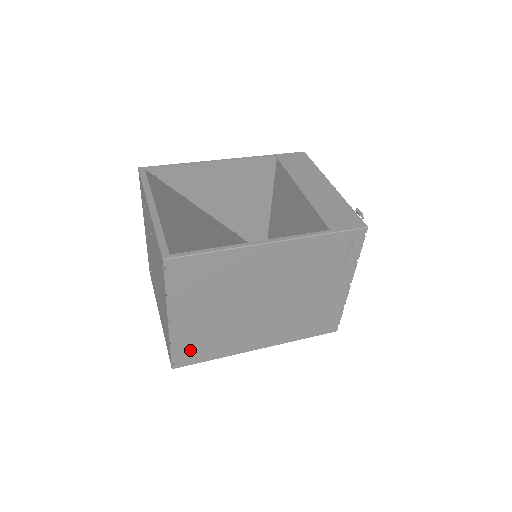
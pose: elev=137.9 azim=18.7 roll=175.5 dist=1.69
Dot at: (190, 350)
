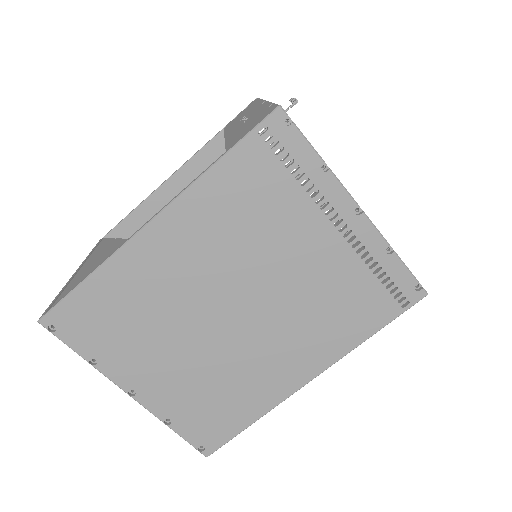
Dot at: (203, 422)
